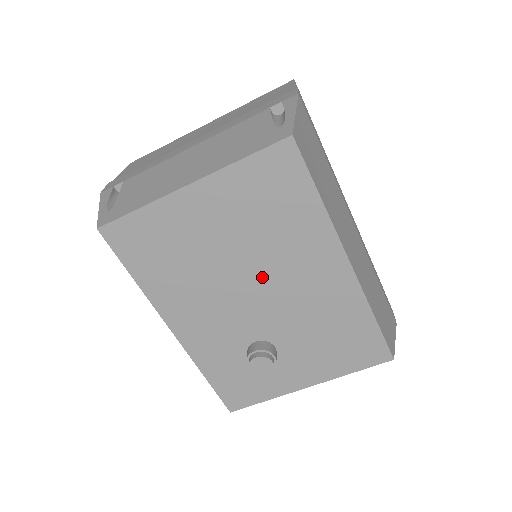
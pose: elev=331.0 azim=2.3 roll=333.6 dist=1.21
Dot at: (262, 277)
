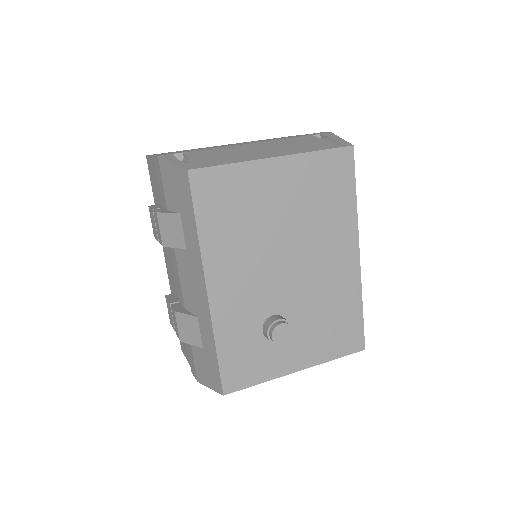
Dot at: (299, 252)
